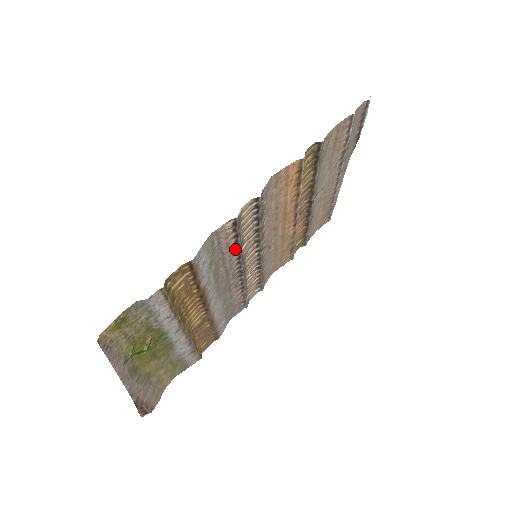
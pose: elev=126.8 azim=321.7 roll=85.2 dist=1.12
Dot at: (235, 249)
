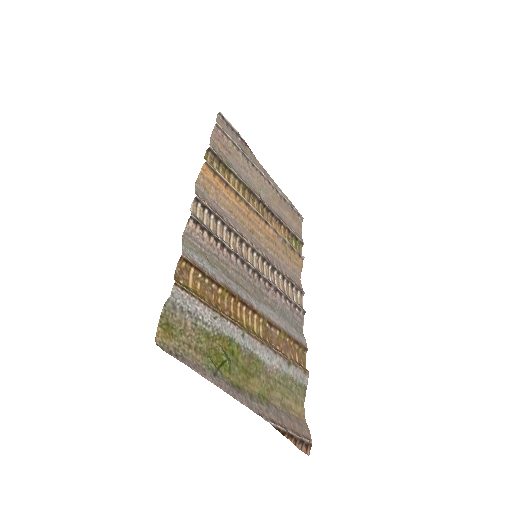
Dot at: (224, 249)
